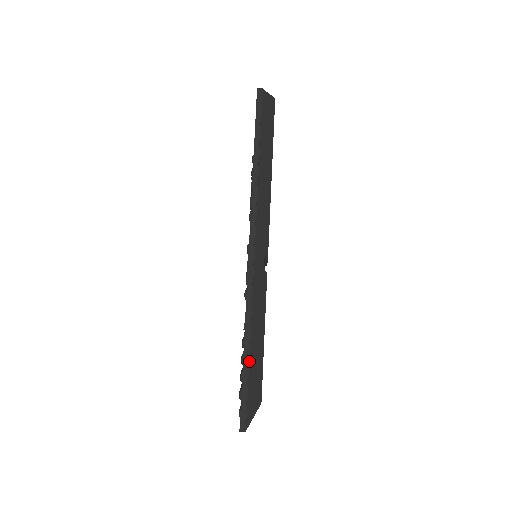
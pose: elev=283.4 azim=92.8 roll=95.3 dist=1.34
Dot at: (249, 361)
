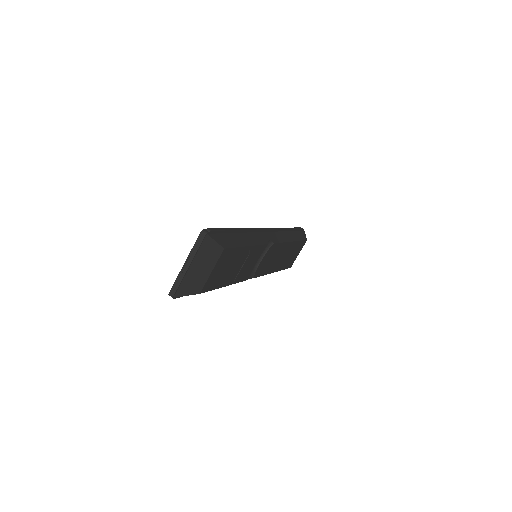
Dot at: (235, 233)
